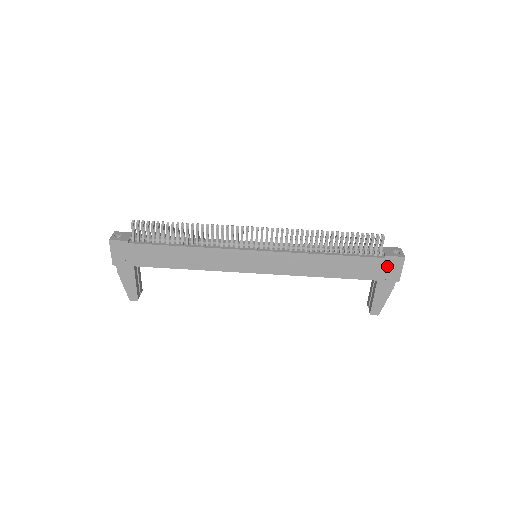
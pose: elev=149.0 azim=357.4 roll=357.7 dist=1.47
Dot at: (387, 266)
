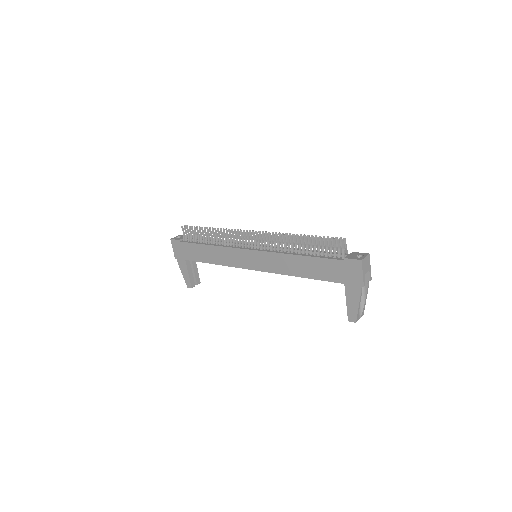
Dot at: (349, 269)
